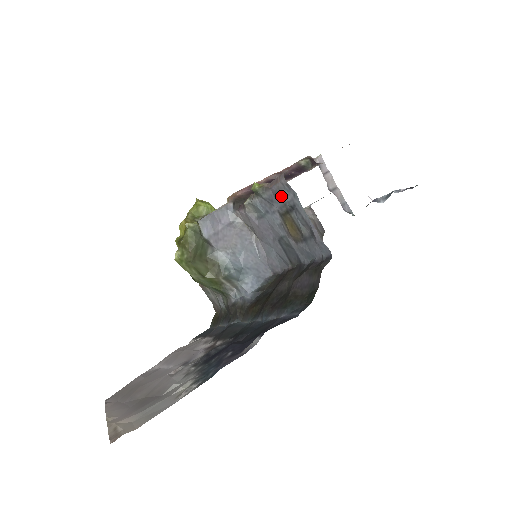
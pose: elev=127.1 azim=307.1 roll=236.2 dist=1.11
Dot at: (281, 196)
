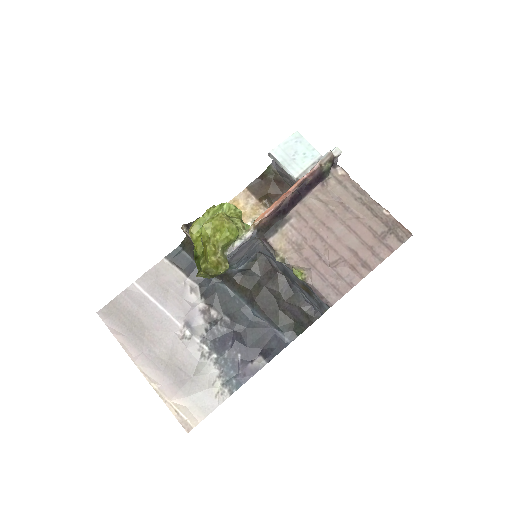
Dot at: (316, 295)
